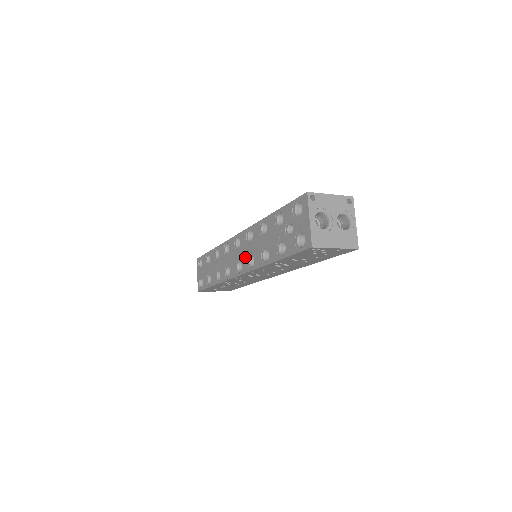
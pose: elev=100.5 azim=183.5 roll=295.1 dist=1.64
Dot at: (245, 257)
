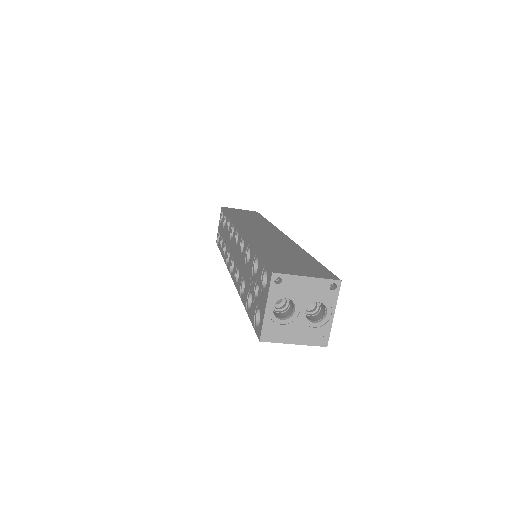
Dot at: (235, 263)
